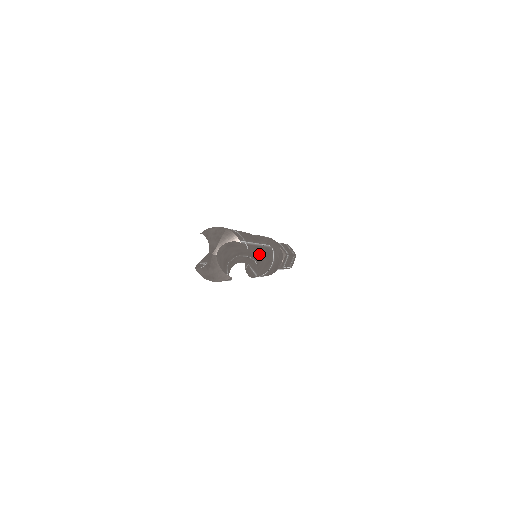
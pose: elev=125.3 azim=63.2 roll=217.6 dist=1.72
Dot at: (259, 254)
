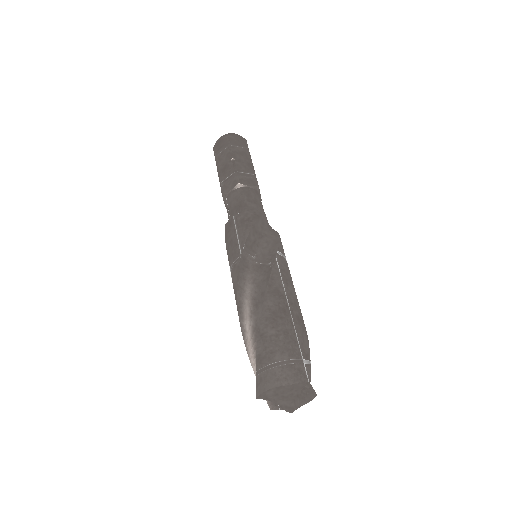
Dot at: (300, 317)
